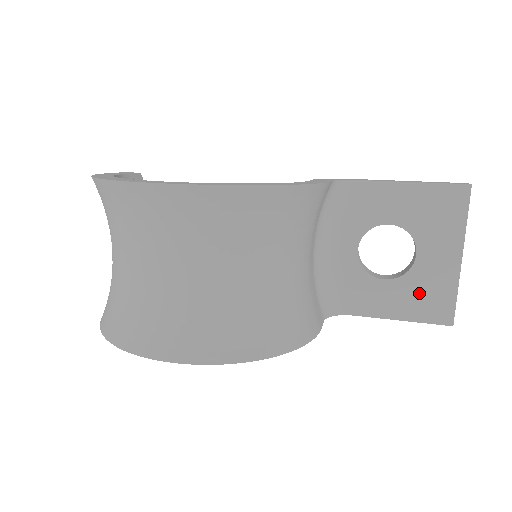
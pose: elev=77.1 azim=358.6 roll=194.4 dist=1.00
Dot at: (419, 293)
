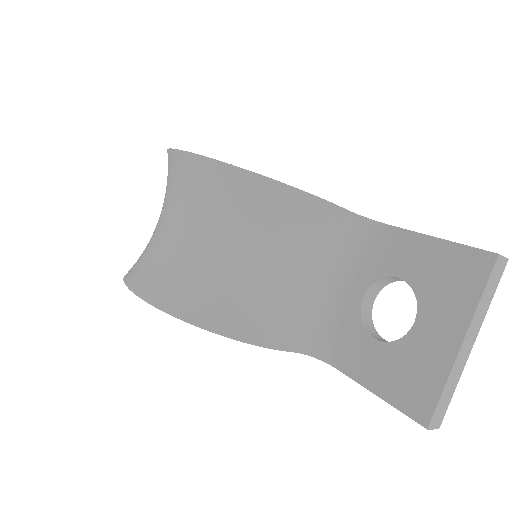
Dot at: (404, 369)
